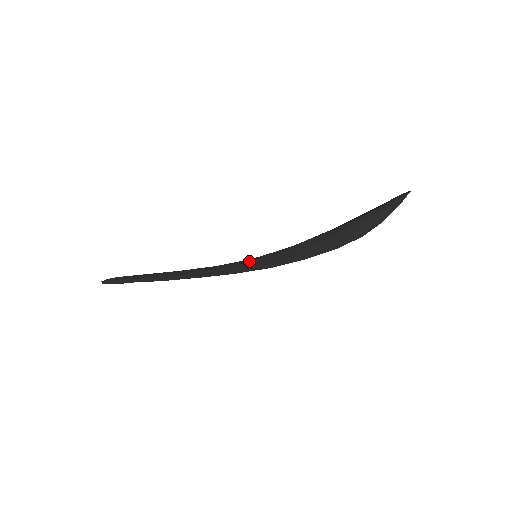
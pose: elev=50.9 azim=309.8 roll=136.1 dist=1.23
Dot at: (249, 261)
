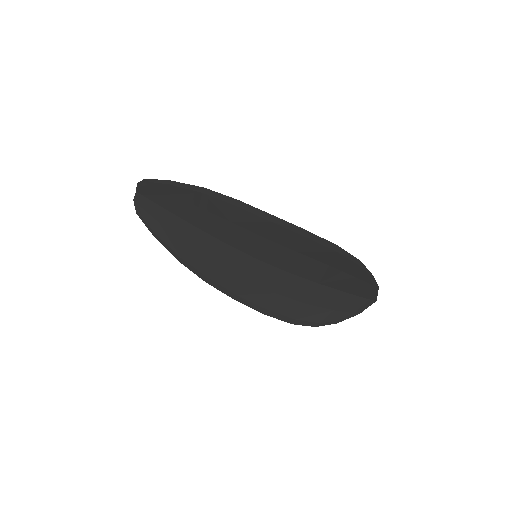
Dot at: (275, 226)
